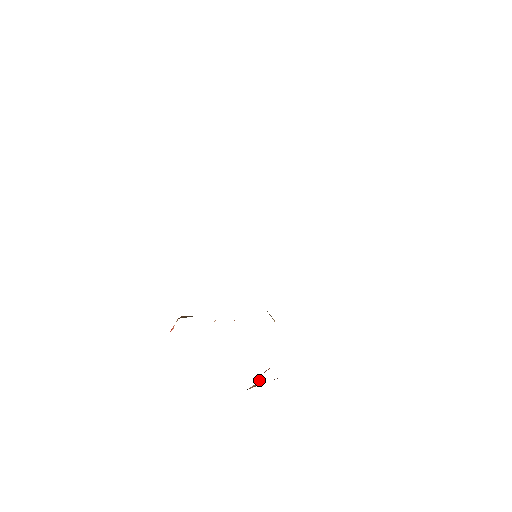
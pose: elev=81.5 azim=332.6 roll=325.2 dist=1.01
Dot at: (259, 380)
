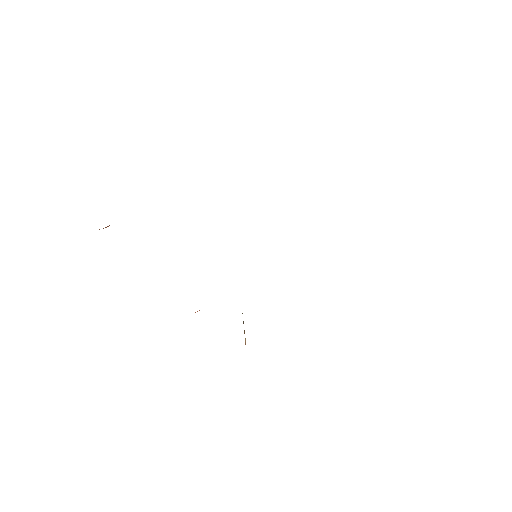
Dot at: occluded
